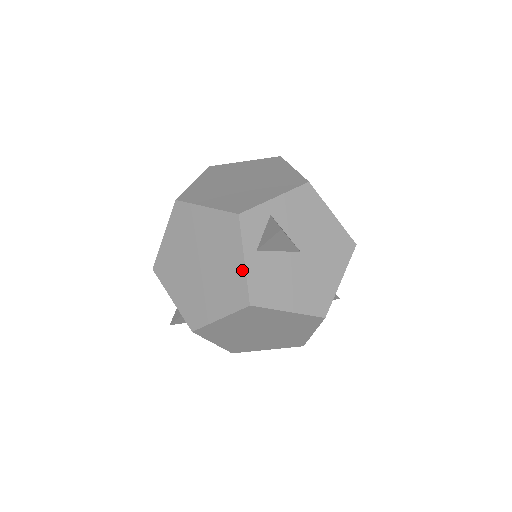
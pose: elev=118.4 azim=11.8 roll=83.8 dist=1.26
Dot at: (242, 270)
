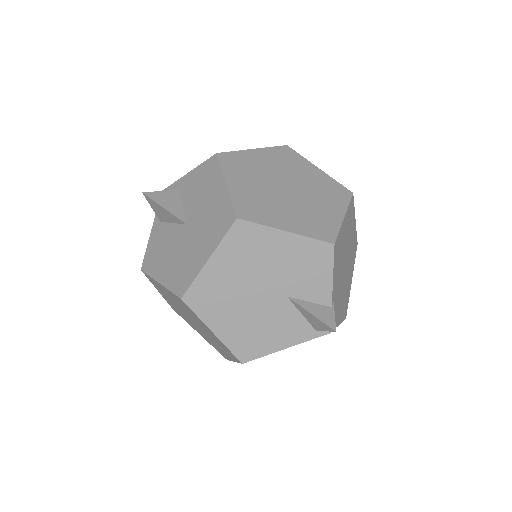
Dot at: (151, 239)
